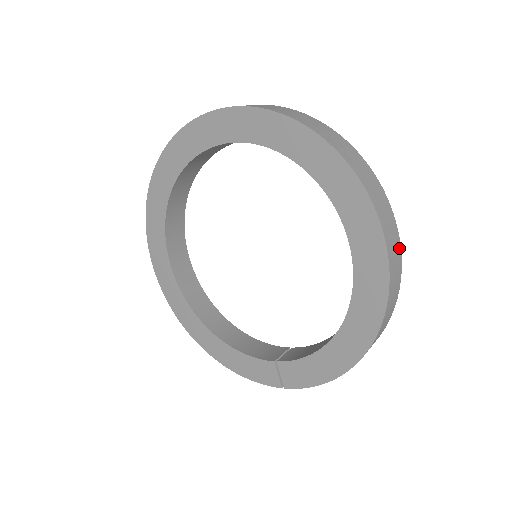
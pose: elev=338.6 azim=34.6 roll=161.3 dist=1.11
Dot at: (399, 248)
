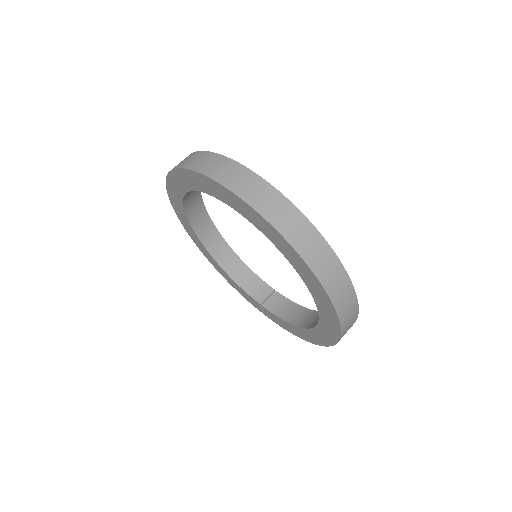
Dot at: (356, 319)
